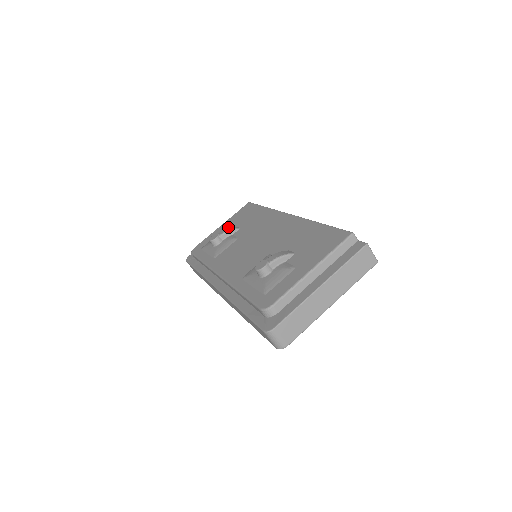
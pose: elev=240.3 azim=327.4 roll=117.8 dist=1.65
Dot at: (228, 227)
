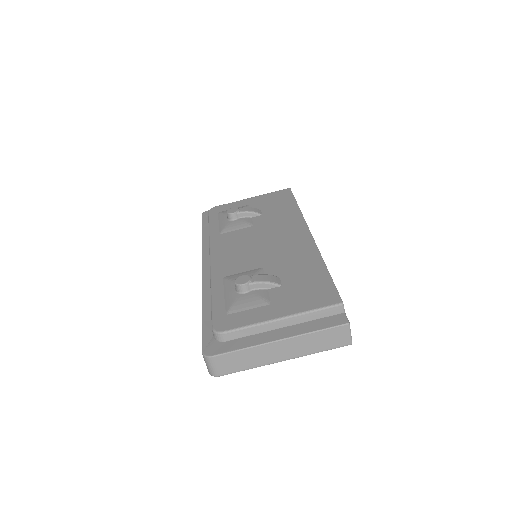
Dot at: (254, 205)
